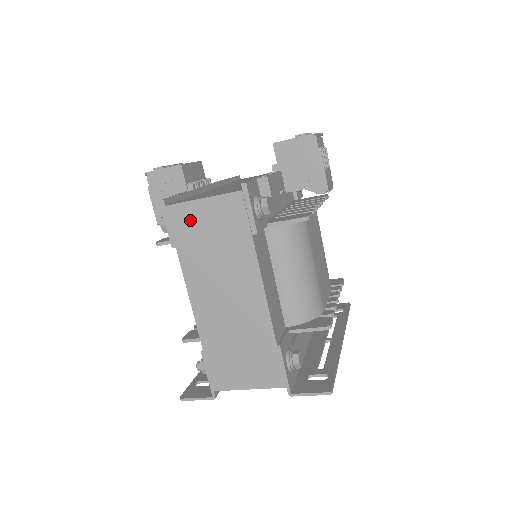
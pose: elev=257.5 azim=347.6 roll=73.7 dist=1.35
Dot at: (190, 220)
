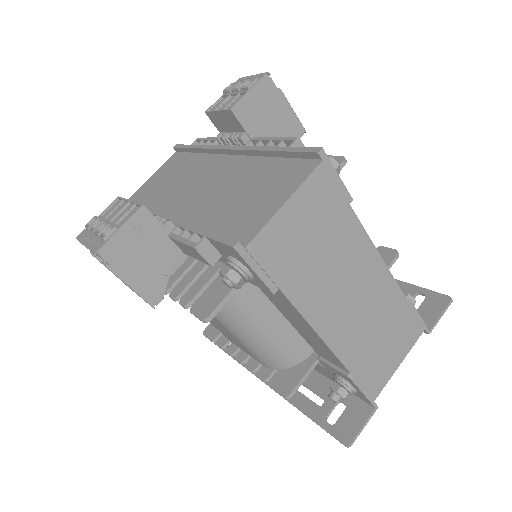
Dot at: (282, 241)
